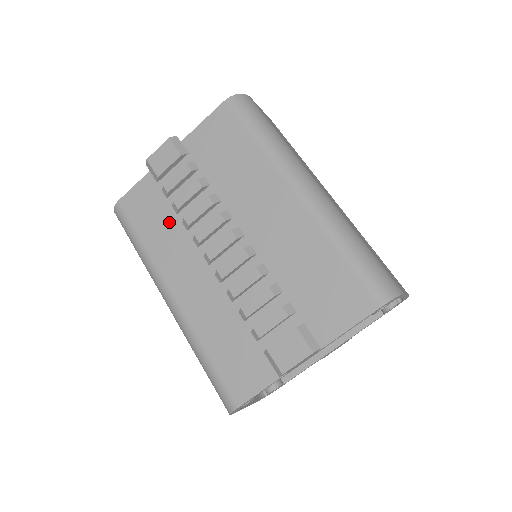
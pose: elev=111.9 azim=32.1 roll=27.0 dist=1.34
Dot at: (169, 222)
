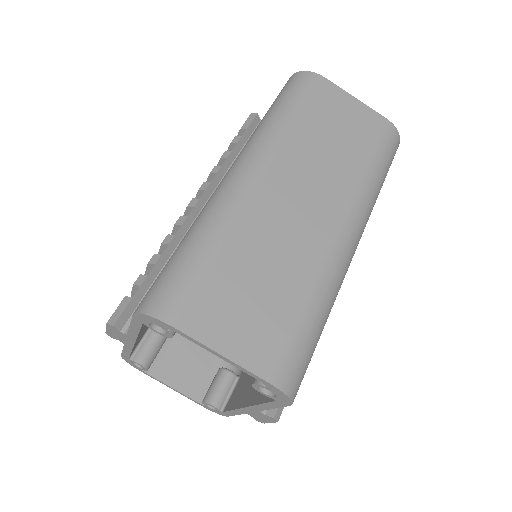
Dot at: occluded
